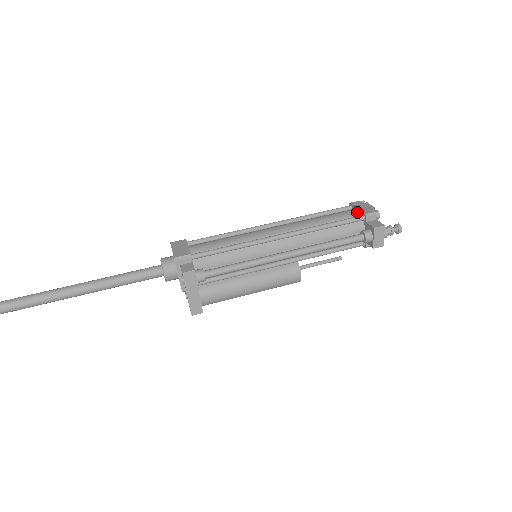
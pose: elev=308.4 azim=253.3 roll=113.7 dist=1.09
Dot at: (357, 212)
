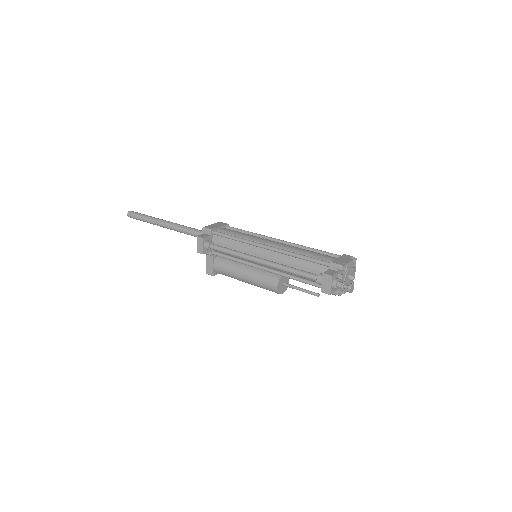
Dot at: (334, 260)
